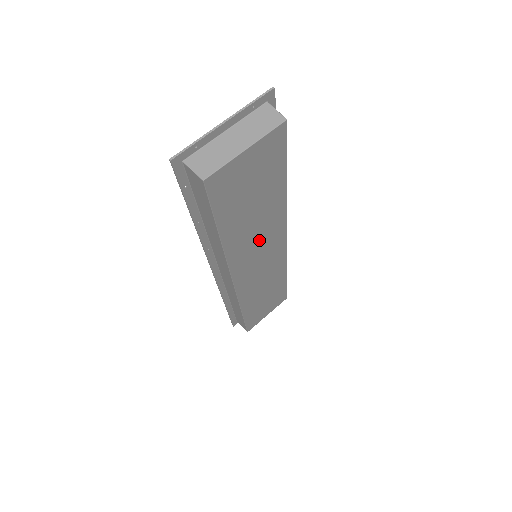
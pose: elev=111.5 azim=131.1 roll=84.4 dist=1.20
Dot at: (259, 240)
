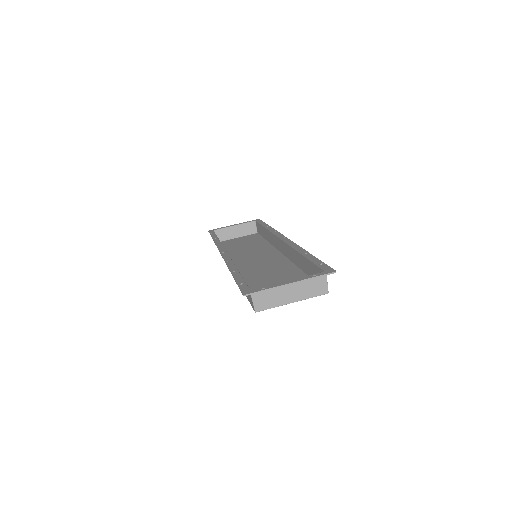
Dot at: (265, 269)
